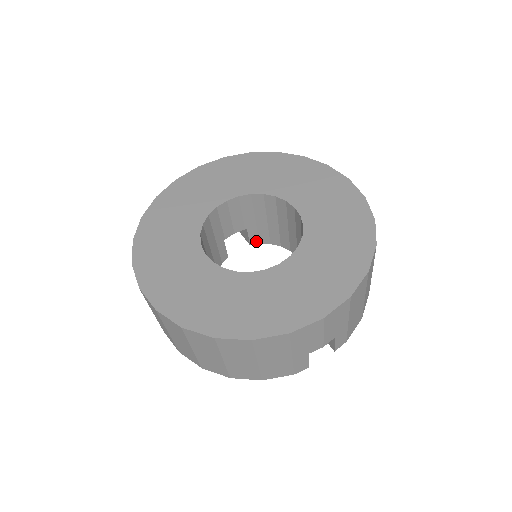
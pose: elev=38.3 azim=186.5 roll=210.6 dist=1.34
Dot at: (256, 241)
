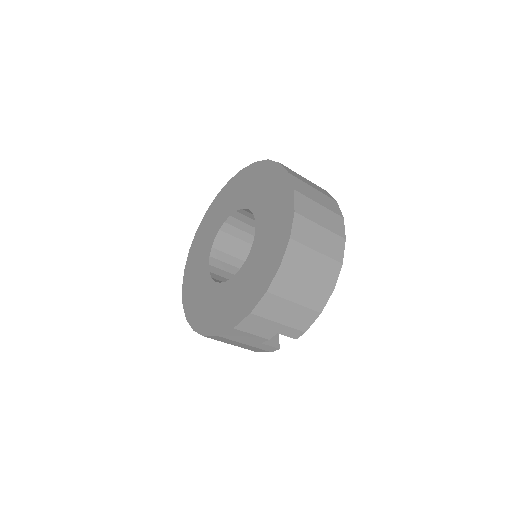
Dot at: occluded
